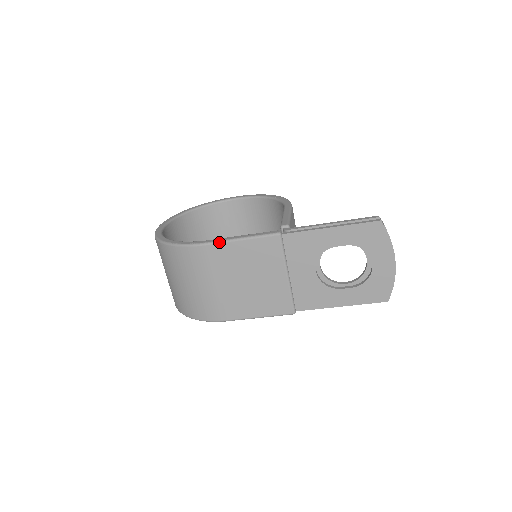
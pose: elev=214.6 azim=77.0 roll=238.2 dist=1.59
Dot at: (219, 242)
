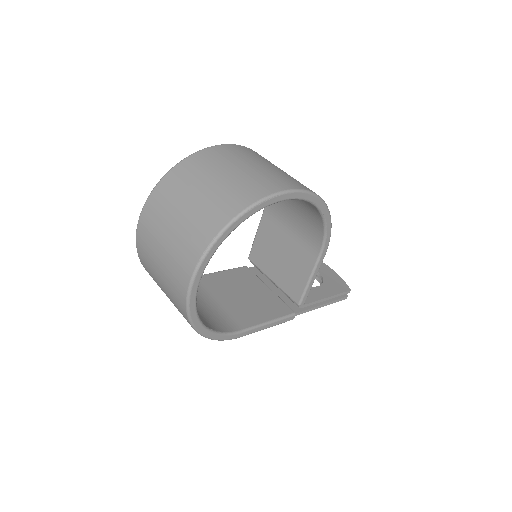
Dot at: occluded
